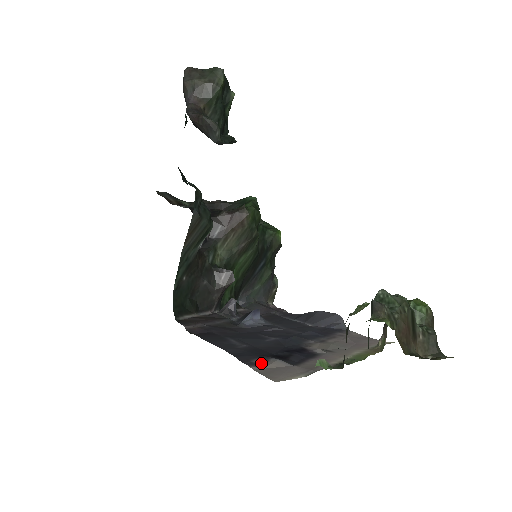
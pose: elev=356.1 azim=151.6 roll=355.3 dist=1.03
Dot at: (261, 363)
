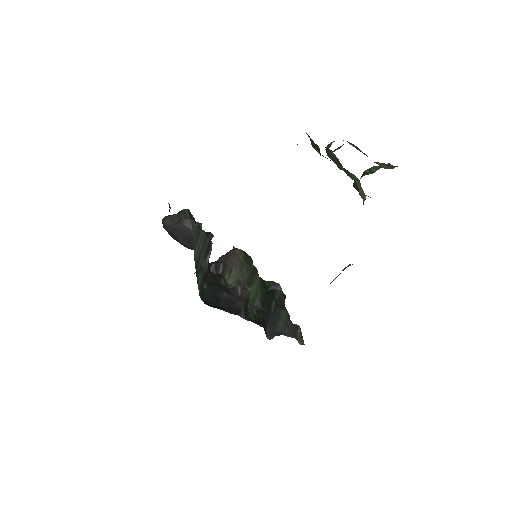
Dot at: occluded
